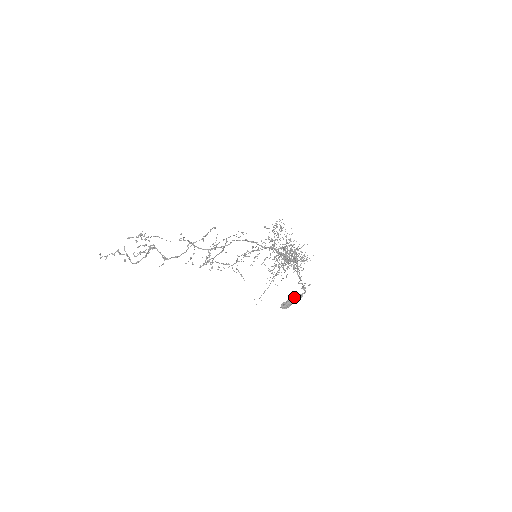
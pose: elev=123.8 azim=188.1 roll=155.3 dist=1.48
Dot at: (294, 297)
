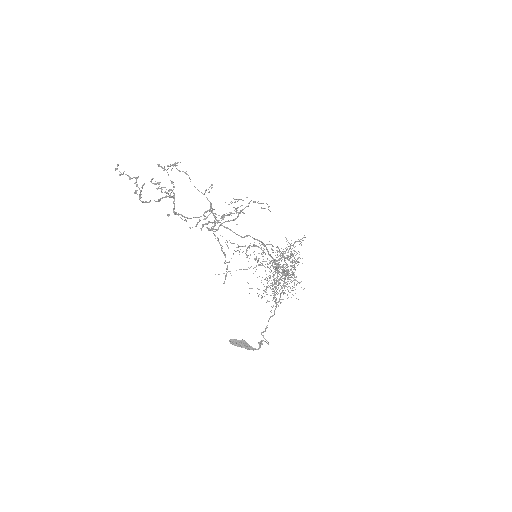
Dot at: (247, 344)
